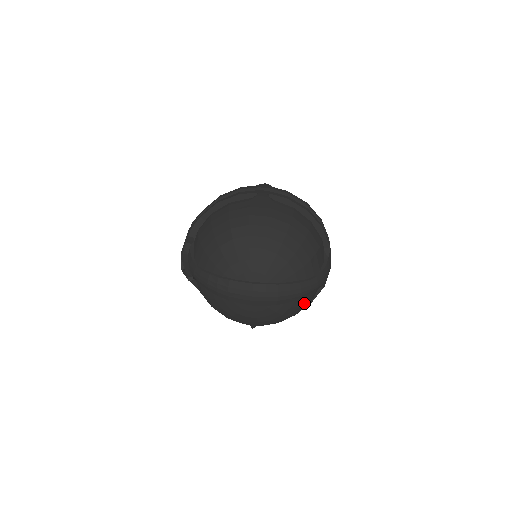
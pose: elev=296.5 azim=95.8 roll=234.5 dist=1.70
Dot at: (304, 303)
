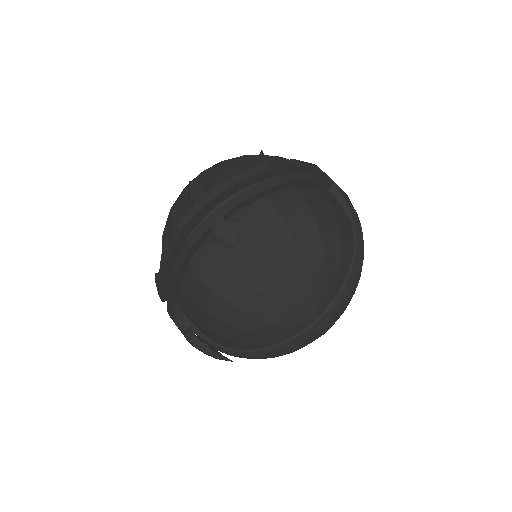
Dot at: occluded
